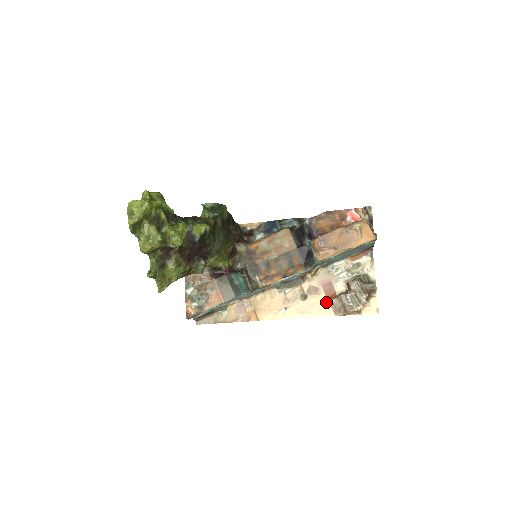
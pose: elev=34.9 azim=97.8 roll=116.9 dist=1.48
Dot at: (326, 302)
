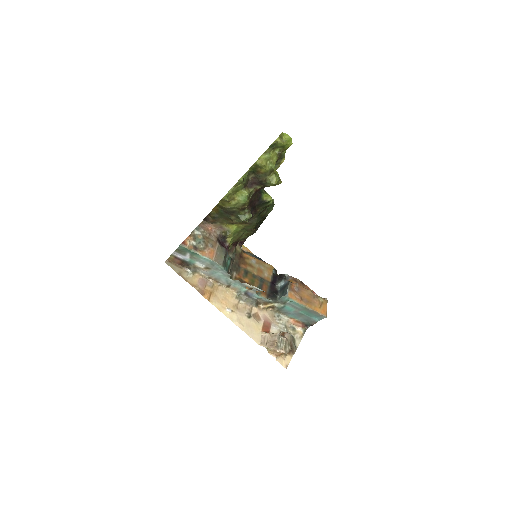
Dot at: (260, 332)
